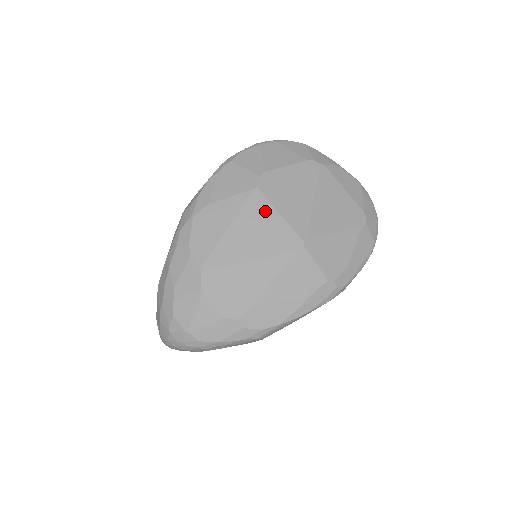
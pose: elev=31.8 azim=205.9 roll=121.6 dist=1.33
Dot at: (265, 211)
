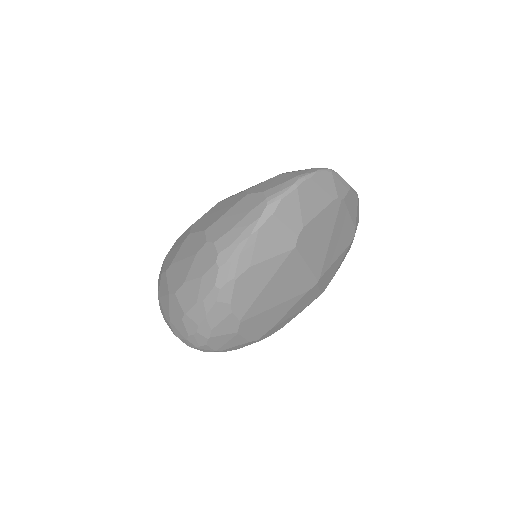
Dot at: (297, 266)
